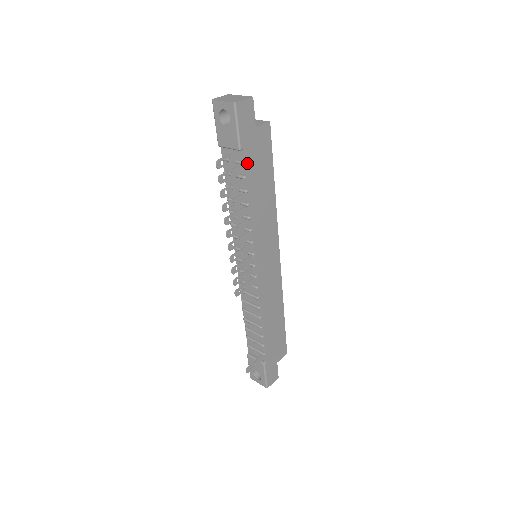
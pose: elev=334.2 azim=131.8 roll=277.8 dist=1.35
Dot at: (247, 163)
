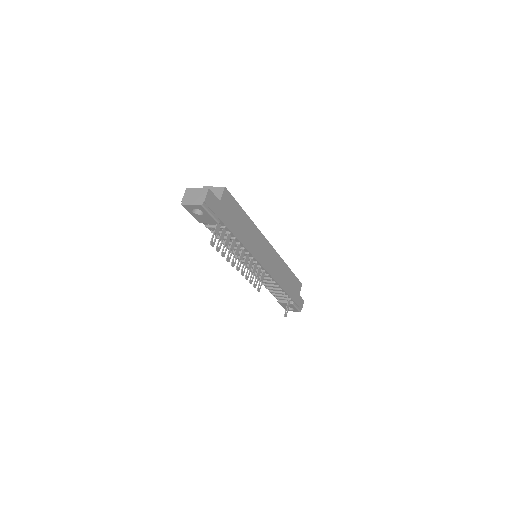
Dot at: (227, 225)
